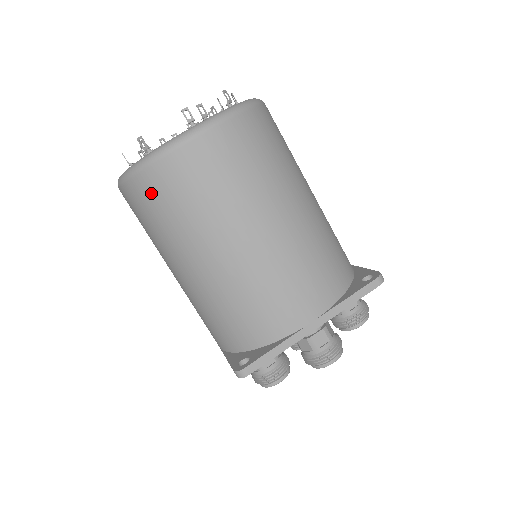
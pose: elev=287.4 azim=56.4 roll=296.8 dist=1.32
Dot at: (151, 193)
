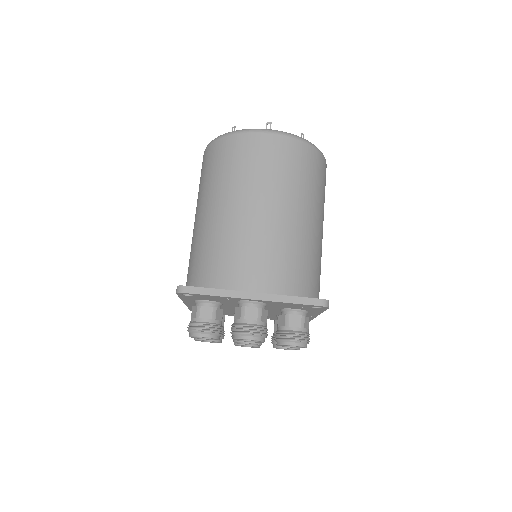
Dot at: (216, 154)
